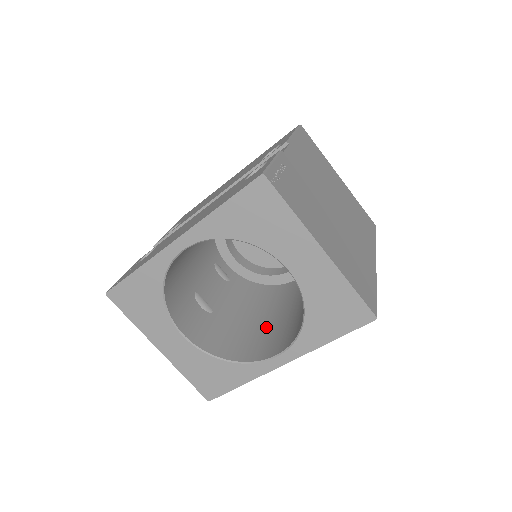
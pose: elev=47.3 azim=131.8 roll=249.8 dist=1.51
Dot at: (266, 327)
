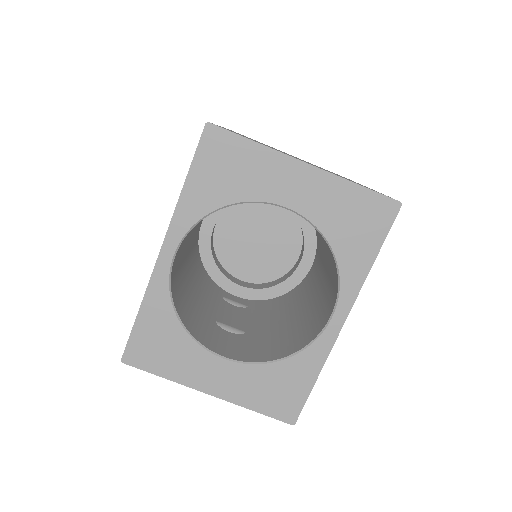
Dot at: (306, 314)
